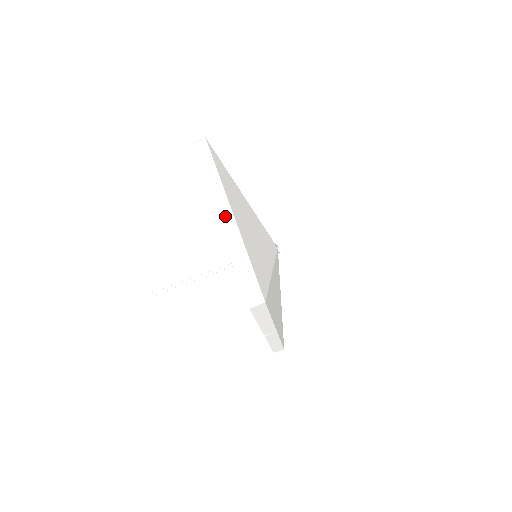
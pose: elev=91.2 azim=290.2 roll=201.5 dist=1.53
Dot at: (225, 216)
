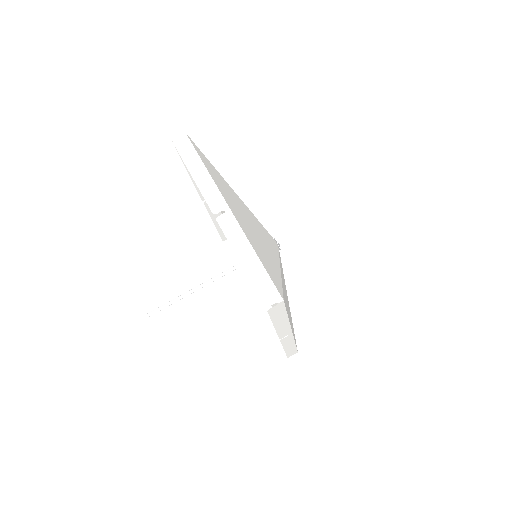
Dot at: (213, 220)
